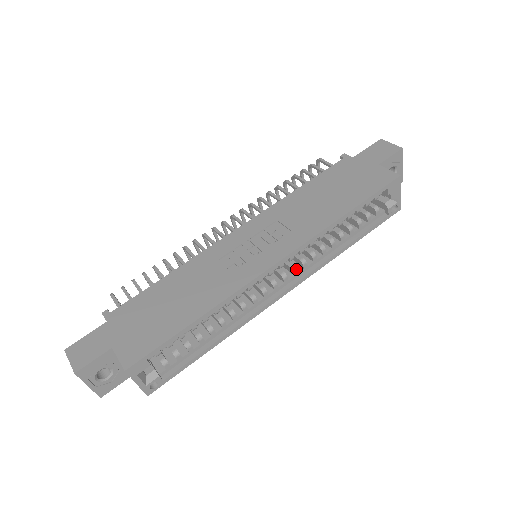
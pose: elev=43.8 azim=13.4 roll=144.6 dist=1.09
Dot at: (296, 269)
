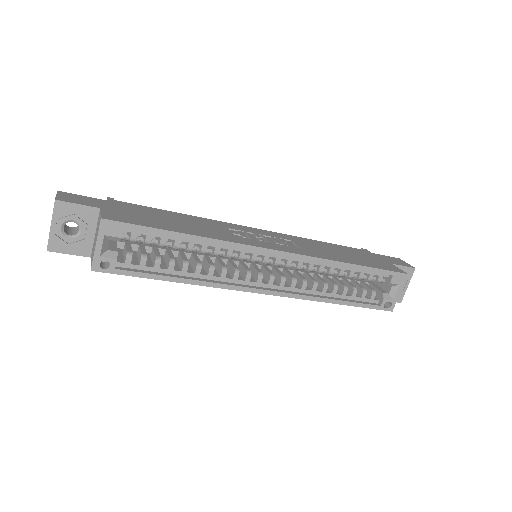
Dot at: (285, 280)
